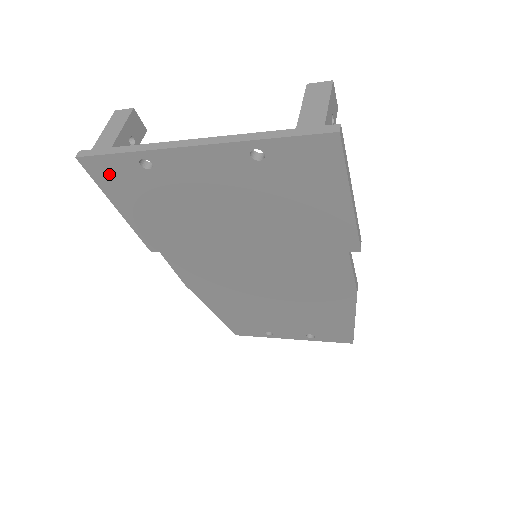
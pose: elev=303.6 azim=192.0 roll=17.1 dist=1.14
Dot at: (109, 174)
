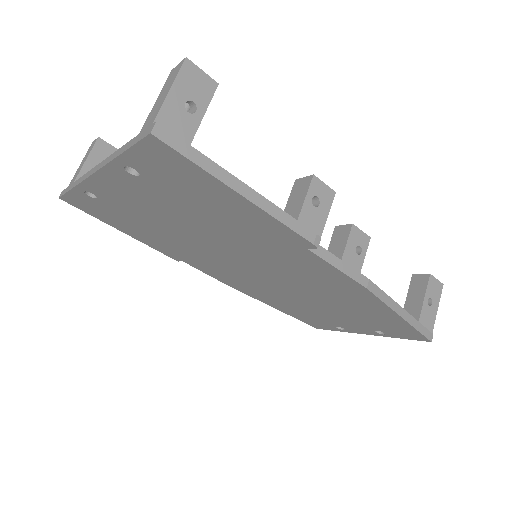
Dot at: (86, 206)
